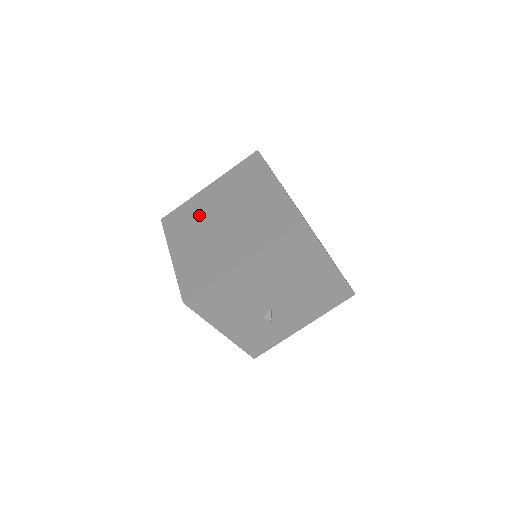
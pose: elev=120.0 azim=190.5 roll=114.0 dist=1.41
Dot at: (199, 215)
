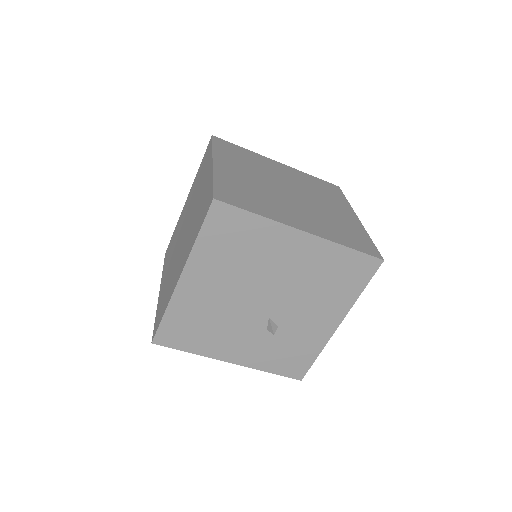
Dot at: (177, 236)
